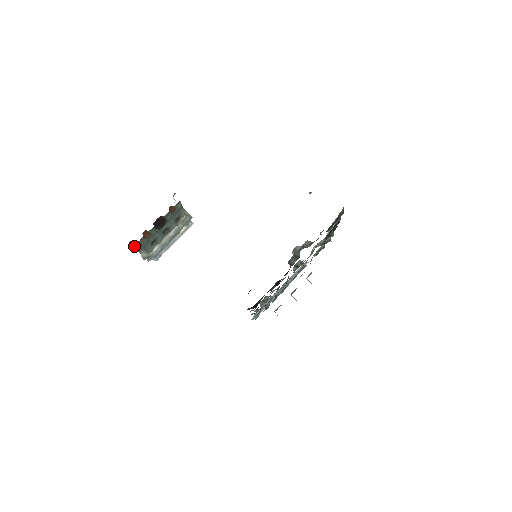
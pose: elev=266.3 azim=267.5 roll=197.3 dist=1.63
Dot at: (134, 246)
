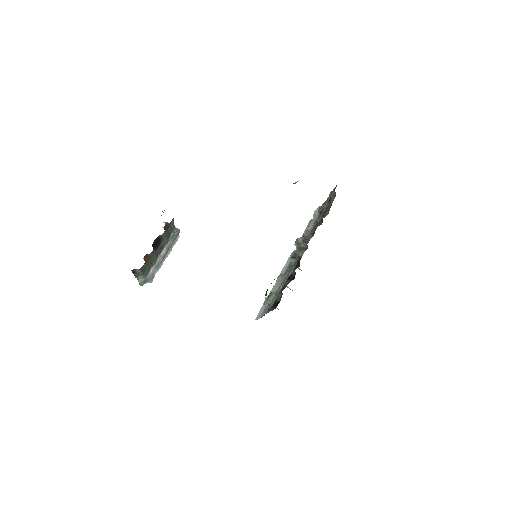
Dot at: (134, 273)
